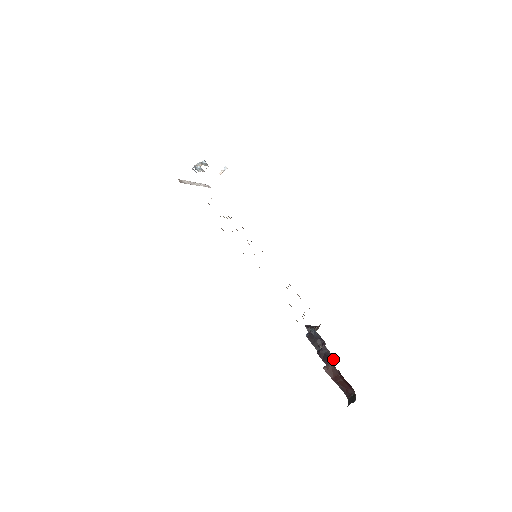
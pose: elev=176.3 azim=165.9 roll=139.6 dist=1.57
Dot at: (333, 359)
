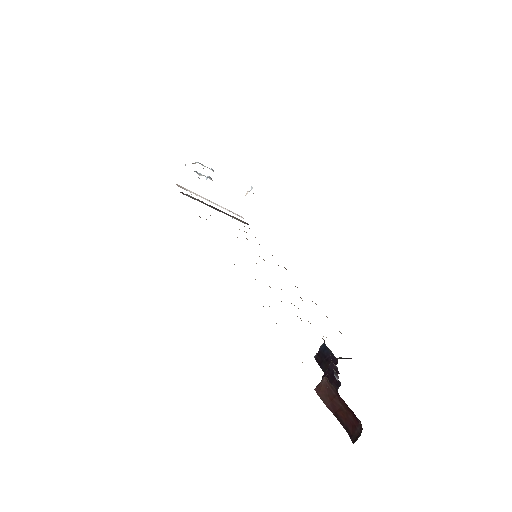
Dot at: (337, 376)
